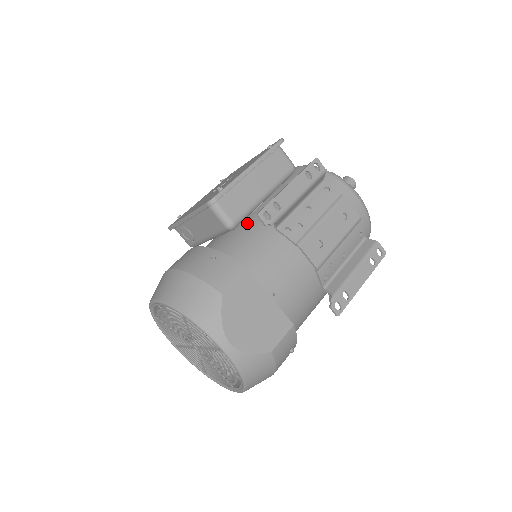
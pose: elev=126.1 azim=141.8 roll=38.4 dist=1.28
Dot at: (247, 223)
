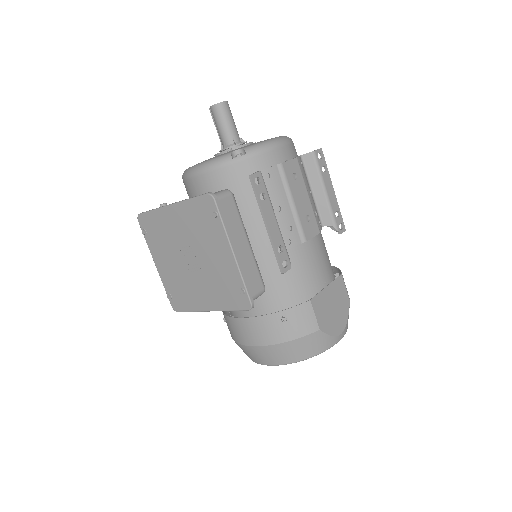
Dot at: occluded
